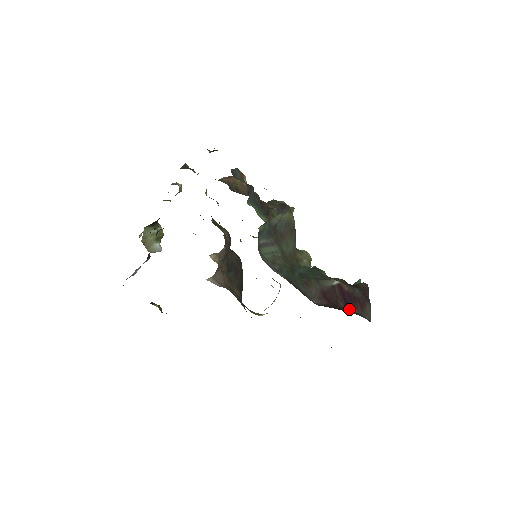
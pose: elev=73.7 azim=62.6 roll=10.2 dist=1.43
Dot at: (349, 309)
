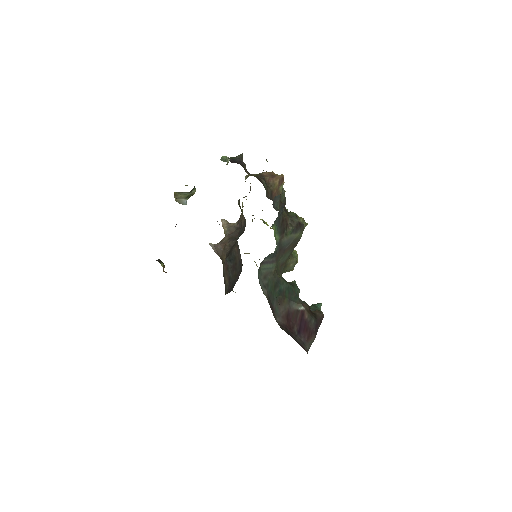
Dot at: (299, 336)
